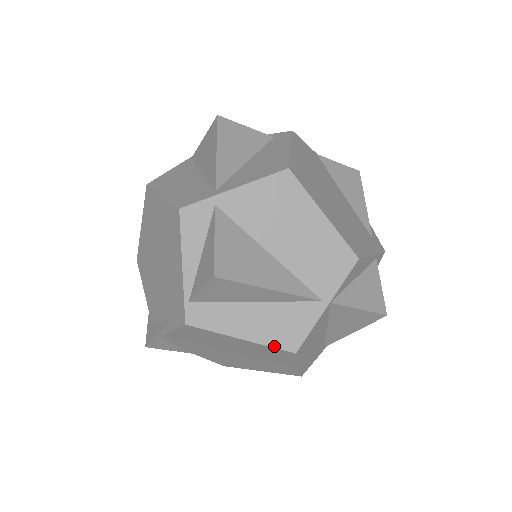
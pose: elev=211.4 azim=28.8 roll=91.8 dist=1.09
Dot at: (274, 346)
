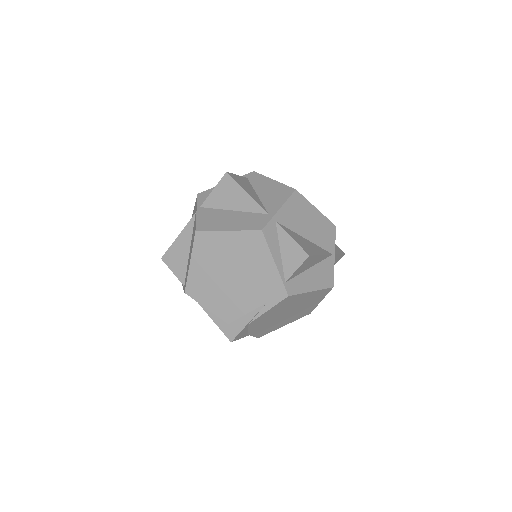
Dot at: (325, 288)
